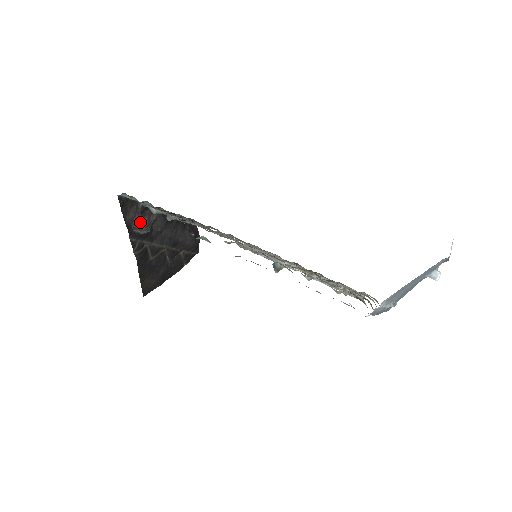
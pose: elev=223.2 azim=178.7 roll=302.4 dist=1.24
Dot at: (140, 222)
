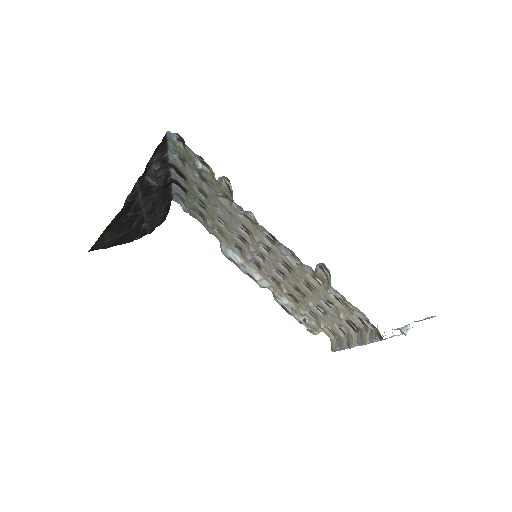
Dot at: occluded
